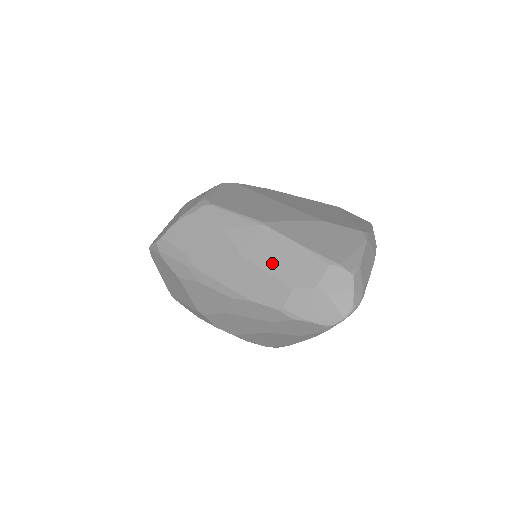
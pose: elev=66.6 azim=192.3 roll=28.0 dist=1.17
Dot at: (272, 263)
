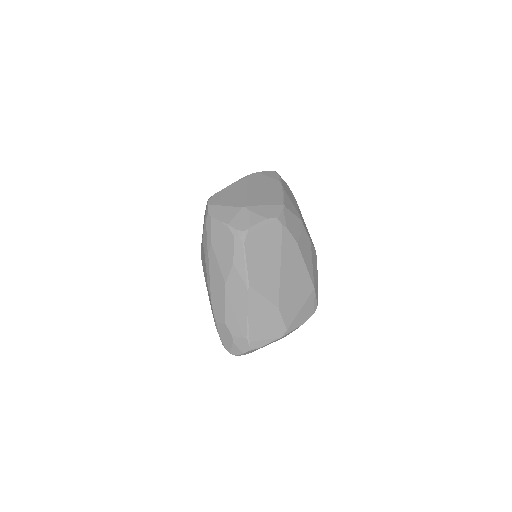
Dot at: (231, 305)
